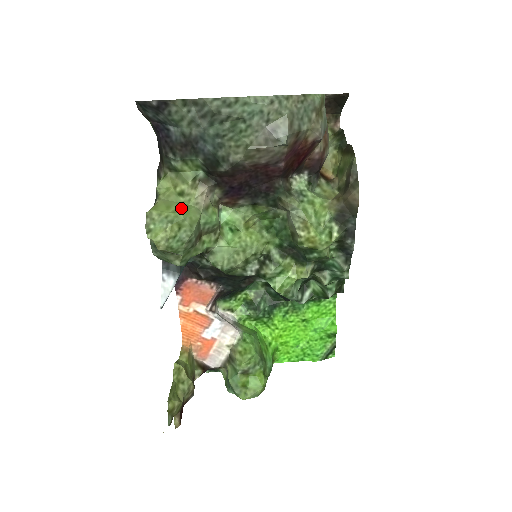
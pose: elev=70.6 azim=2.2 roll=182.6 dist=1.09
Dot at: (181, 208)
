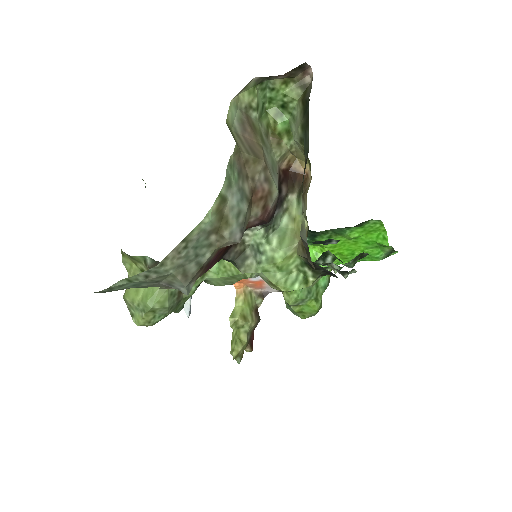
Dot at: (147, 293)
